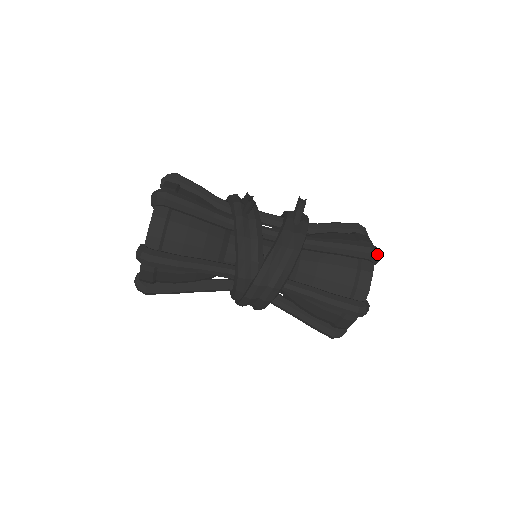
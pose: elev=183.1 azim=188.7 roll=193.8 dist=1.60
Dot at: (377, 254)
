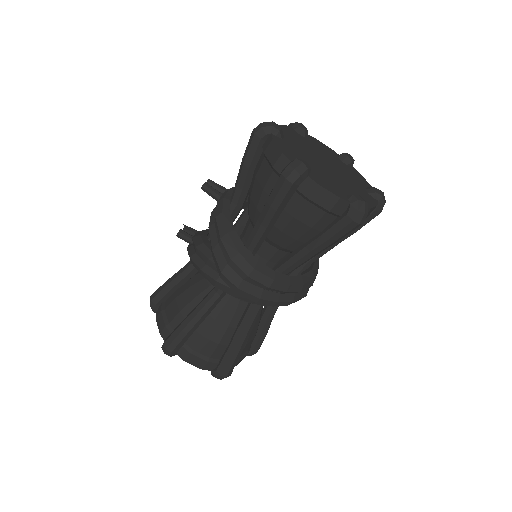
Dot at: (260, 126)
